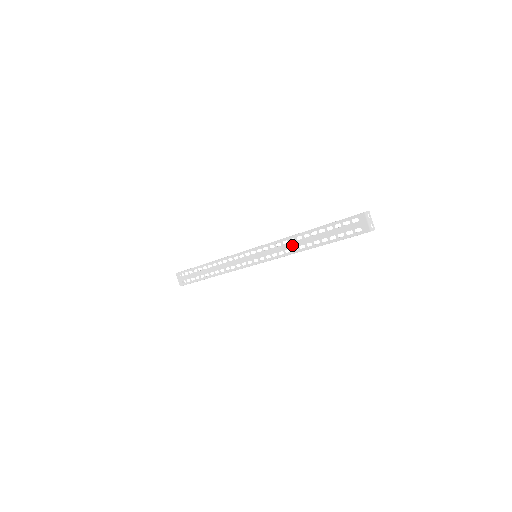
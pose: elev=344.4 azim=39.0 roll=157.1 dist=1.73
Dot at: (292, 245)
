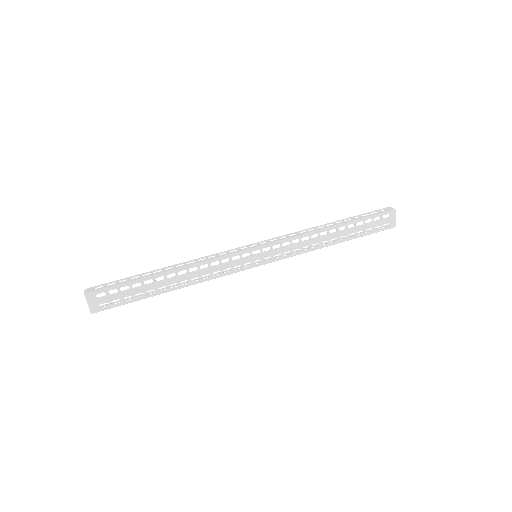
Dot at: (313, 241)
